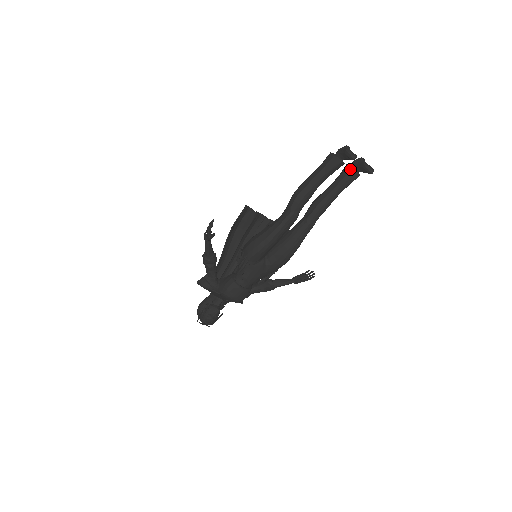
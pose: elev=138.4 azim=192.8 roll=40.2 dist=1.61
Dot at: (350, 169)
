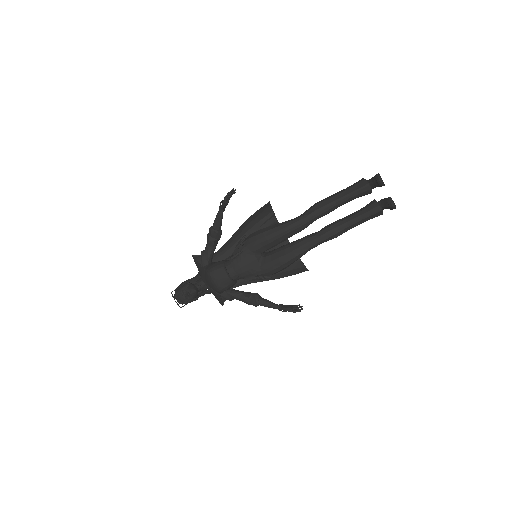
Dot at: (375, 201)
